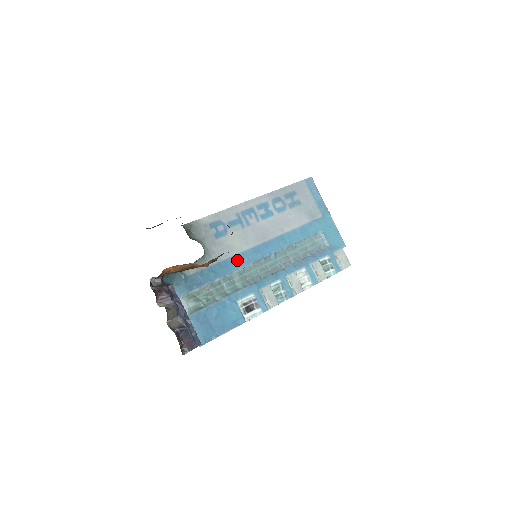
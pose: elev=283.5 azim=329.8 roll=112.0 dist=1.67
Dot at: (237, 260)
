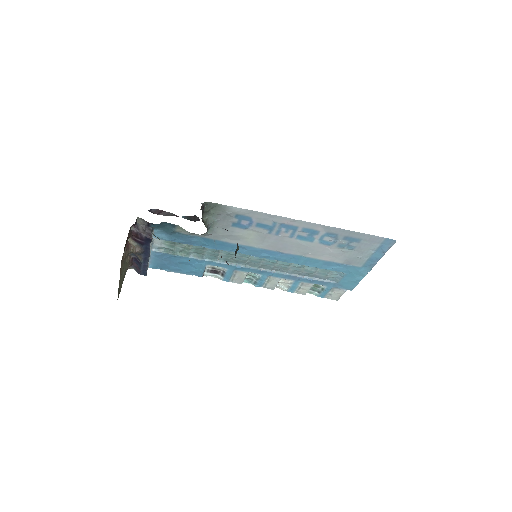
Dot at: (236, 247)
